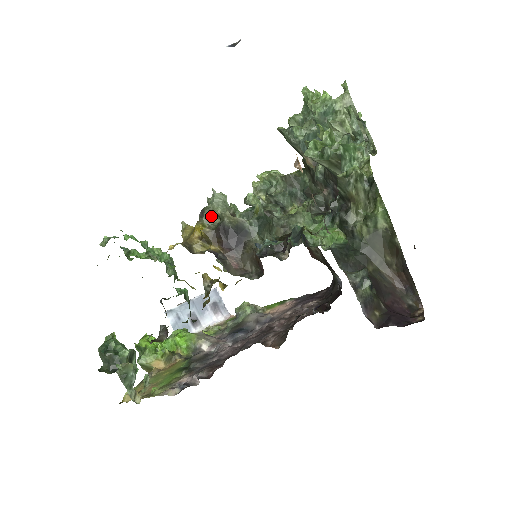
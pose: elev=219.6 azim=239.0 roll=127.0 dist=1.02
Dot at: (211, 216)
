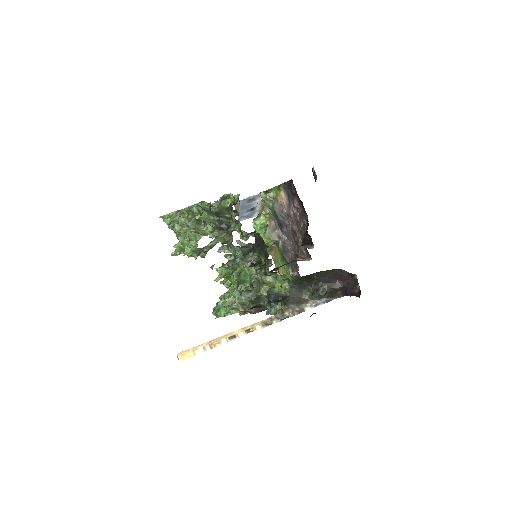
Dot at: occluded
